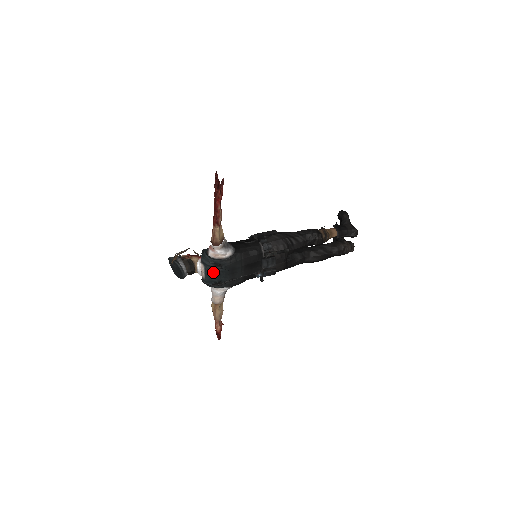
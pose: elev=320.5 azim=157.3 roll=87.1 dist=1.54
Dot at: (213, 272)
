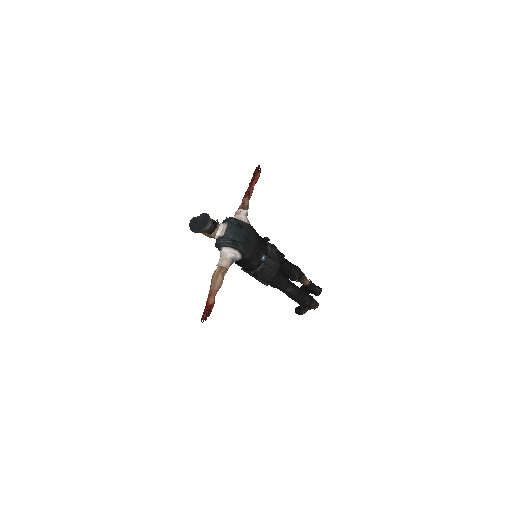
Dot at: (234, 229)
